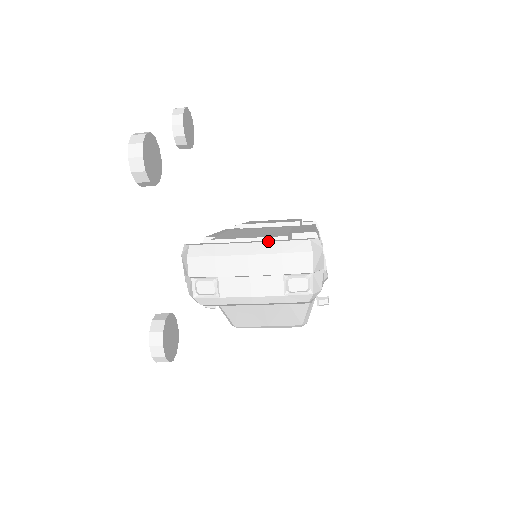
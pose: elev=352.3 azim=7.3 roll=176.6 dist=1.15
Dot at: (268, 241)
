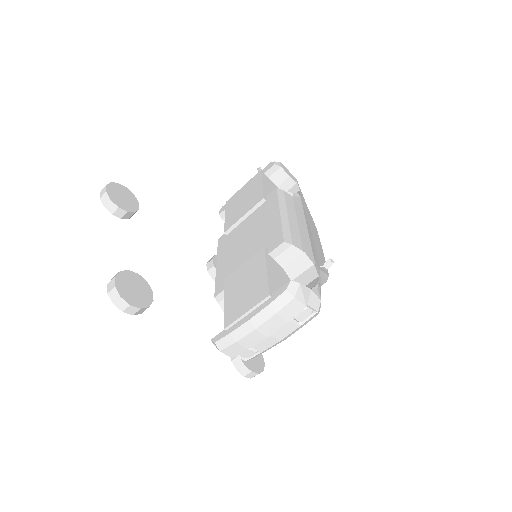
Dot at: (260, 310)
